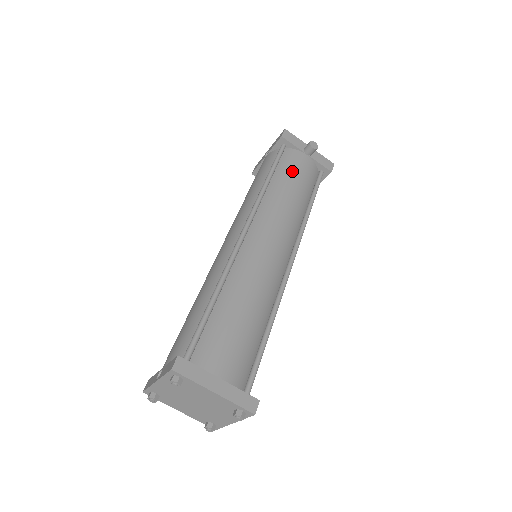
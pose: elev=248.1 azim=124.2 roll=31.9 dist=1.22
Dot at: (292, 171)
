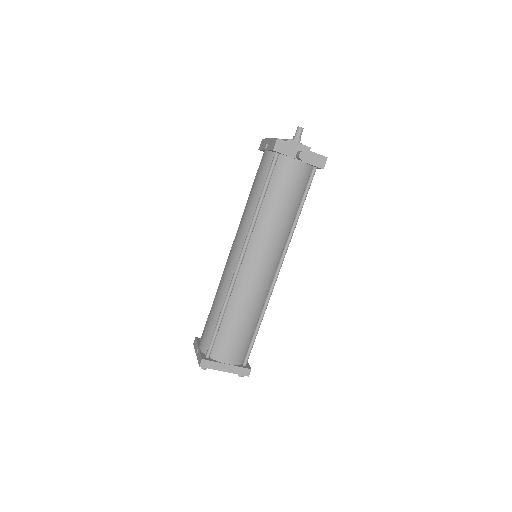
Dot at: (282, 187)
